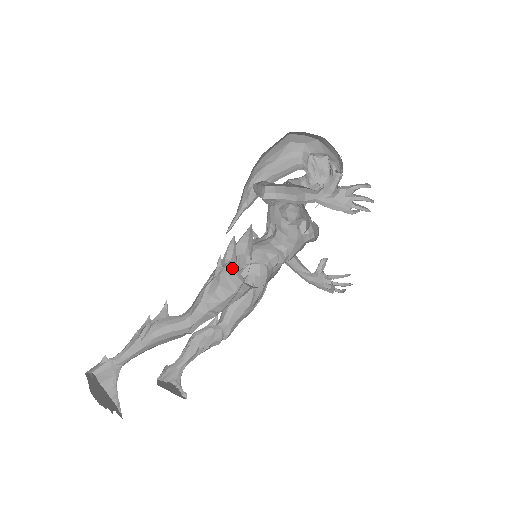
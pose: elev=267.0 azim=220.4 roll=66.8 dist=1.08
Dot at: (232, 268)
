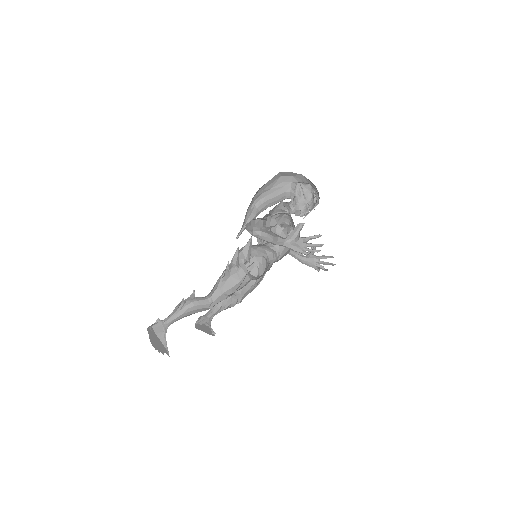
Dot at: (240, 263)
